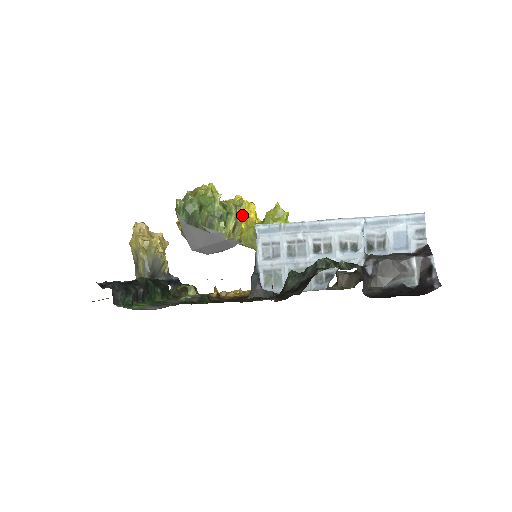
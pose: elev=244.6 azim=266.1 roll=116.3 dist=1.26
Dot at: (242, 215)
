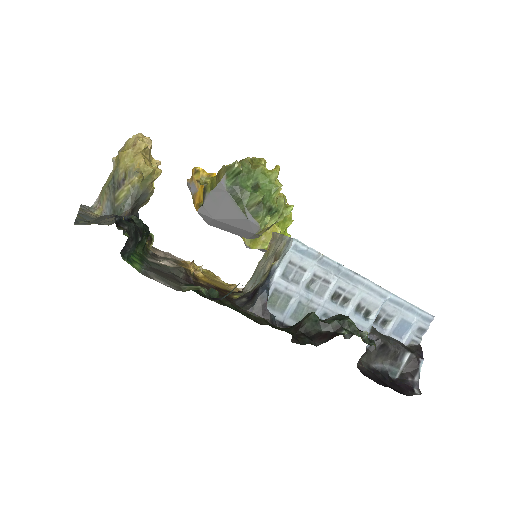
Dot at: (283, 217)
